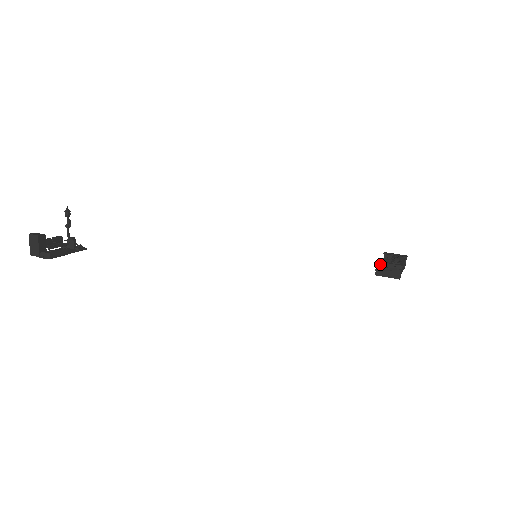
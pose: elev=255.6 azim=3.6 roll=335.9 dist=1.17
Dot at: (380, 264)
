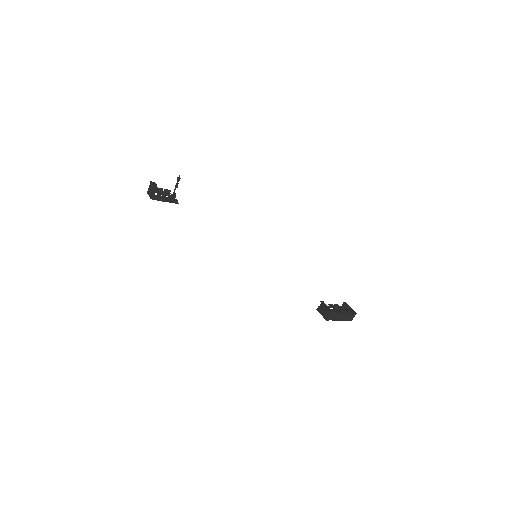
Dot at: (322, 304)
